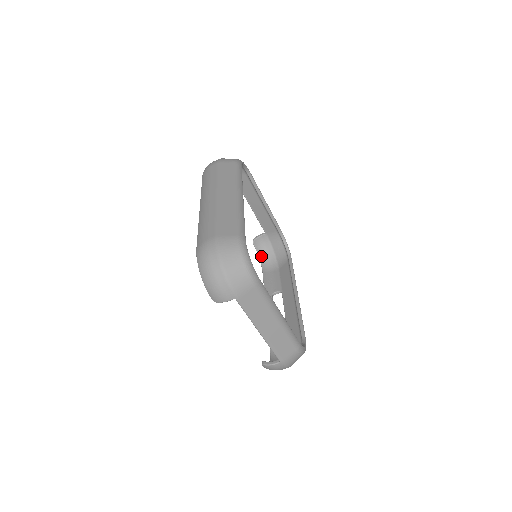
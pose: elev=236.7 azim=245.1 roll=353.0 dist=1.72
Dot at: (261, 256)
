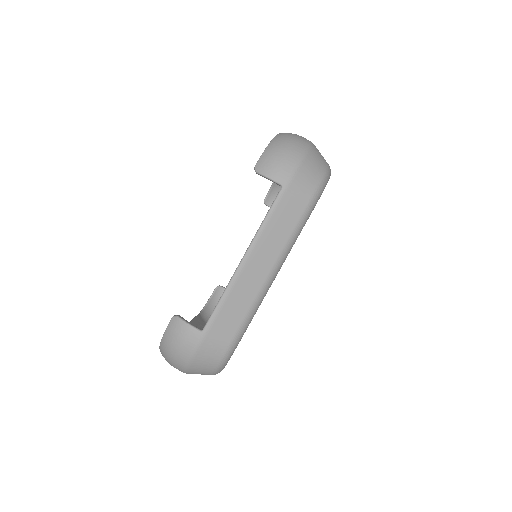
Dot at: (209, 305)
